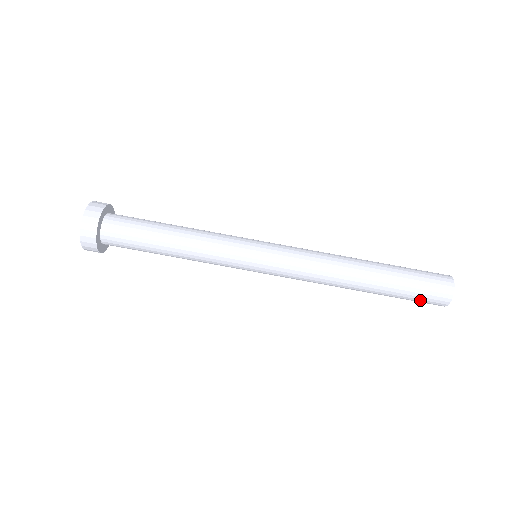
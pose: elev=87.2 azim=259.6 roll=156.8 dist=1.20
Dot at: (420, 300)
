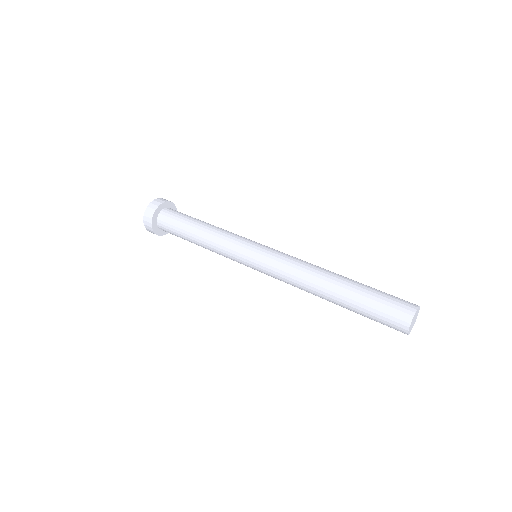
Dot at: (385, 310)
